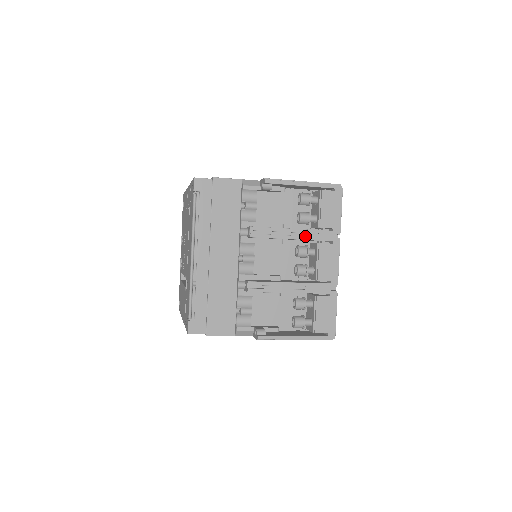
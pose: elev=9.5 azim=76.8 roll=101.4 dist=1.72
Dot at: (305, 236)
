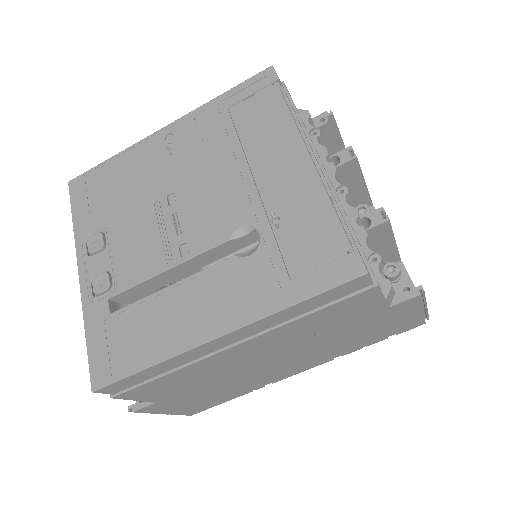
Dot at: occluded
